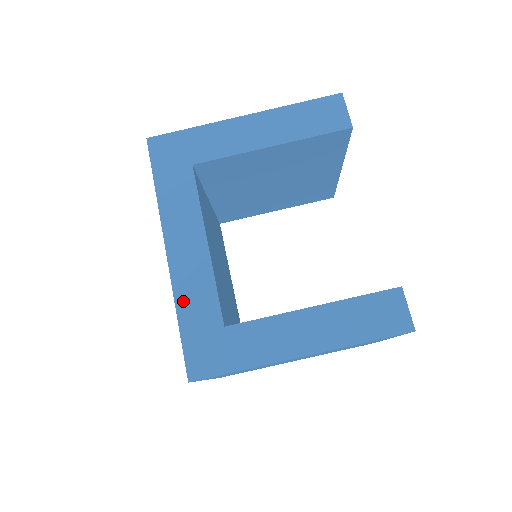
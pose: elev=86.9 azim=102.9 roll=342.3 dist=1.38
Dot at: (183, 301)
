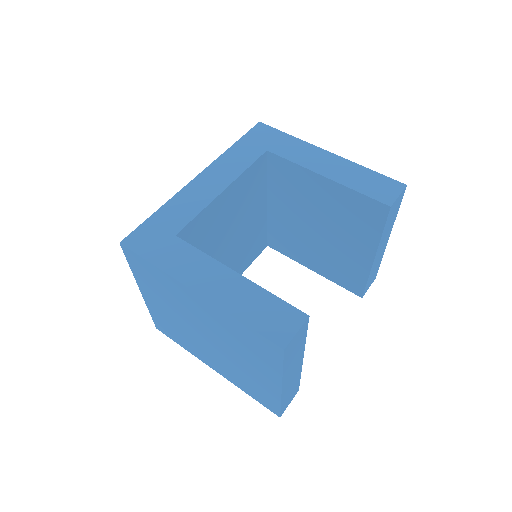
Dot at: (173, 204)
